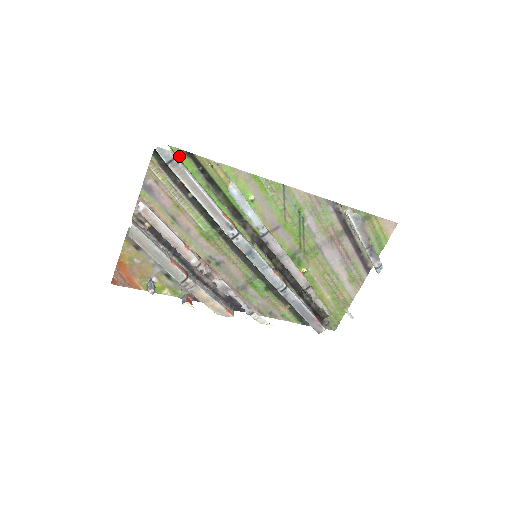
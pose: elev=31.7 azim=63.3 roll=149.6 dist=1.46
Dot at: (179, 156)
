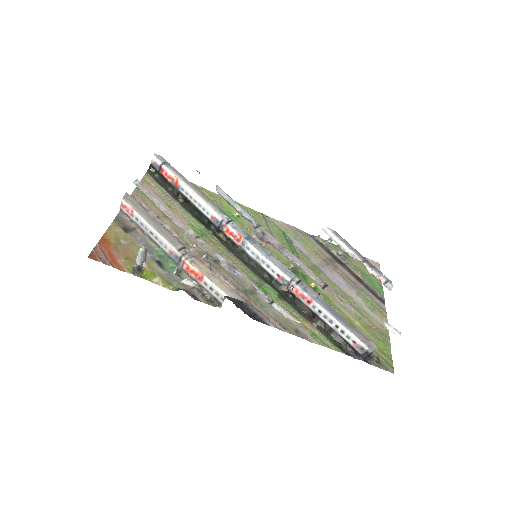
Dot at: occluded
